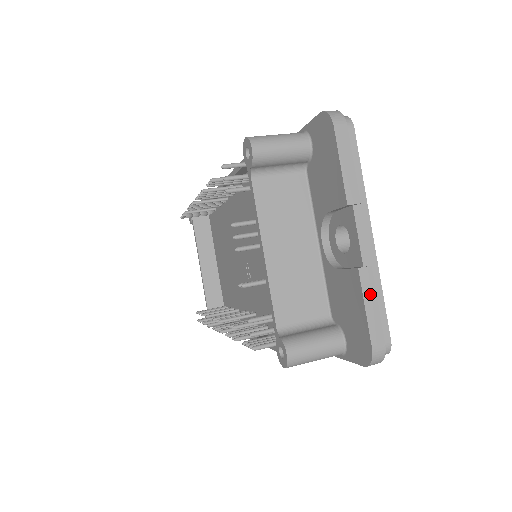
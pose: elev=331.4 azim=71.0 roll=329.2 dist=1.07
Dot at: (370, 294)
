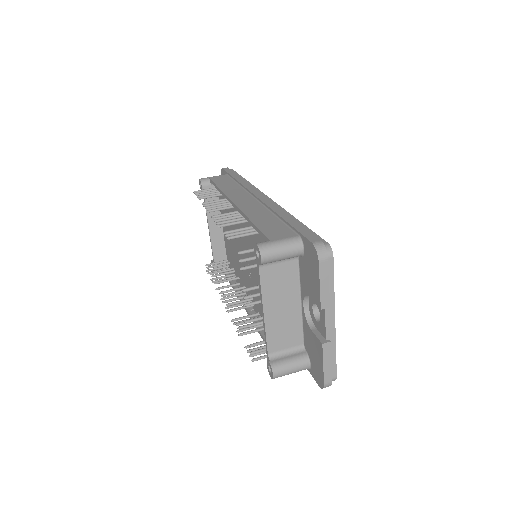
Dot at: (328, 357)
